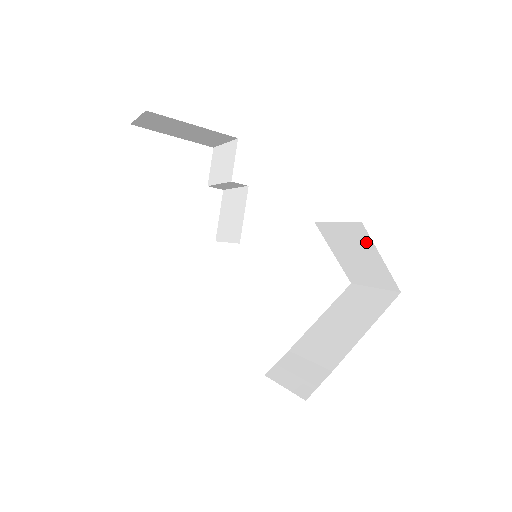
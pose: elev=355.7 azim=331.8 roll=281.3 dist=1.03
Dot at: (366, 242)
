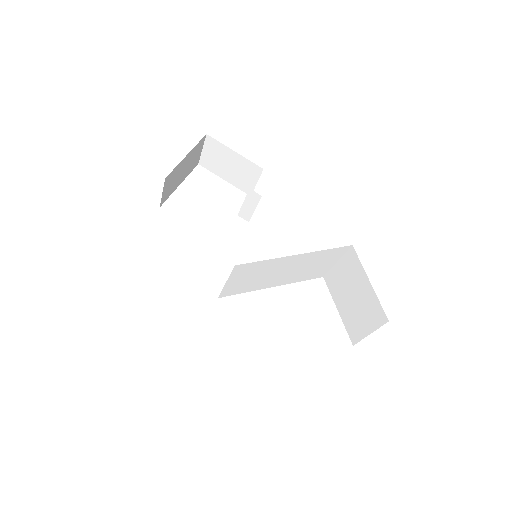
Dot at: (358, 269)
